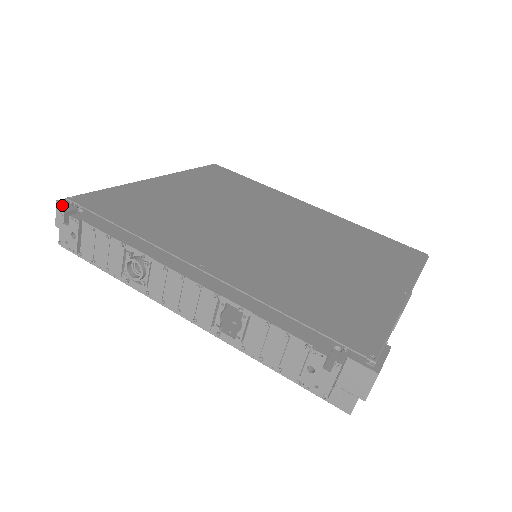
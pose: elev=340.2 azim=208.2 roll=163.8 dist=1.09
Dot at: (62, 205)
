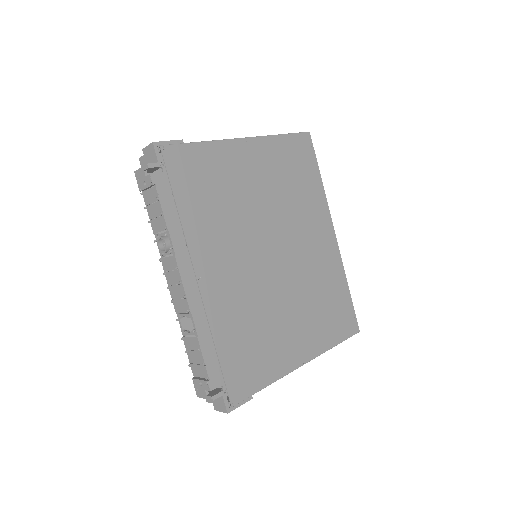
Dot at: (154, 149)
